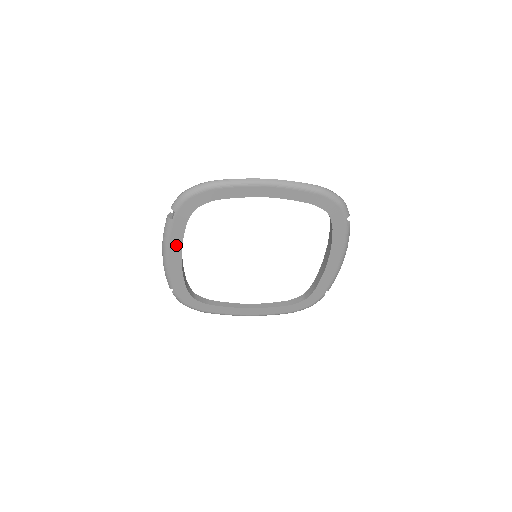
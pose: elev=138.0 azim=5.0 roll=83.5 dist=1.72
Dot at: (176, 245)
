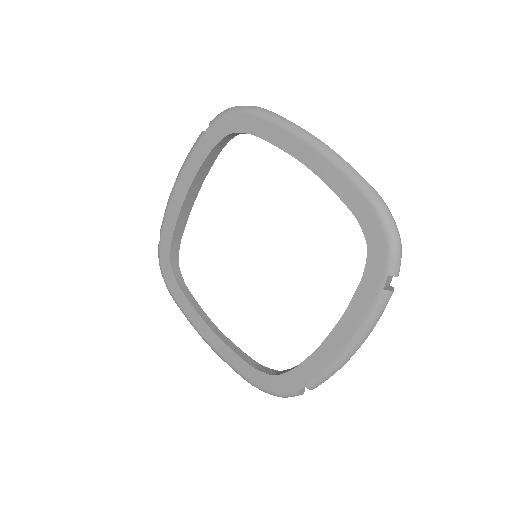
Dot at: (190, 174)
